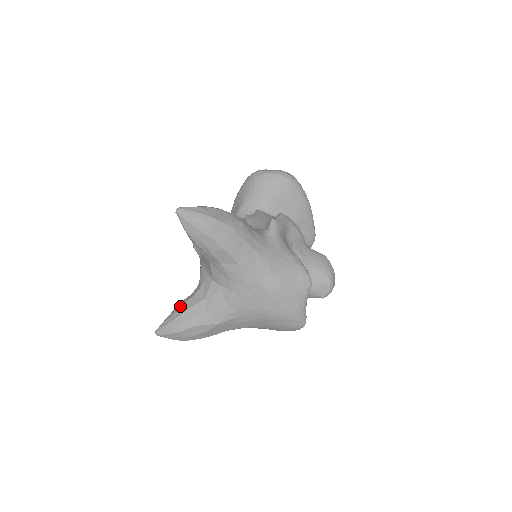
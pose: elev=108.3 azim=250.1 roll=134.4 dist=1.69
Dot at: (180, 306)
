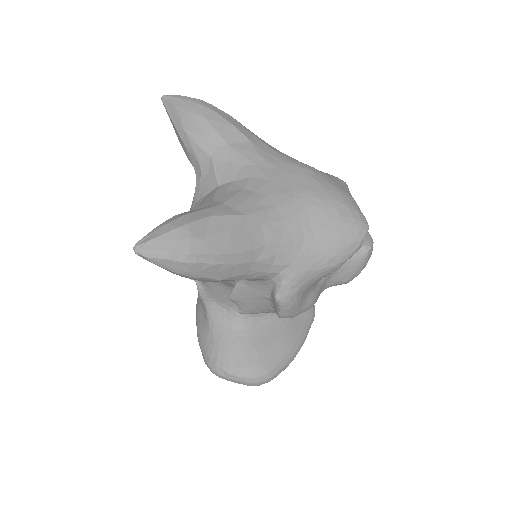
Dot at: occluded
